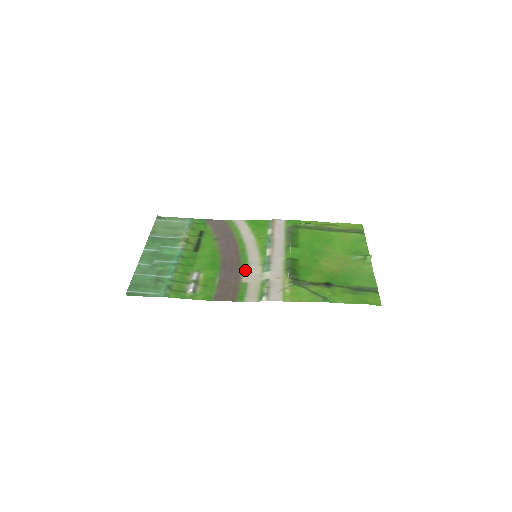
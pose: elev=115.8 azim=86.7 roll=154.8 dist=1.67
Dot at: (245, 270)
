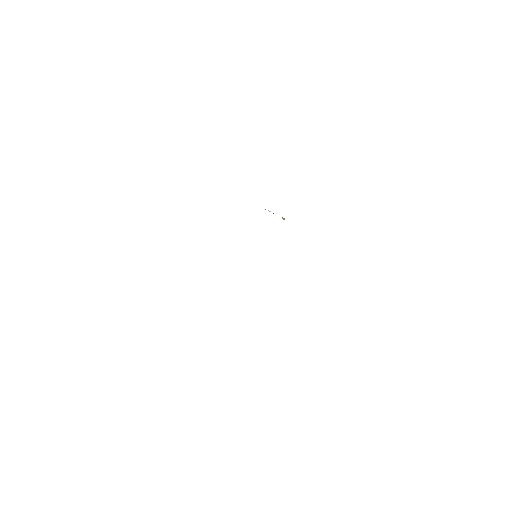
Dot at: occluded
